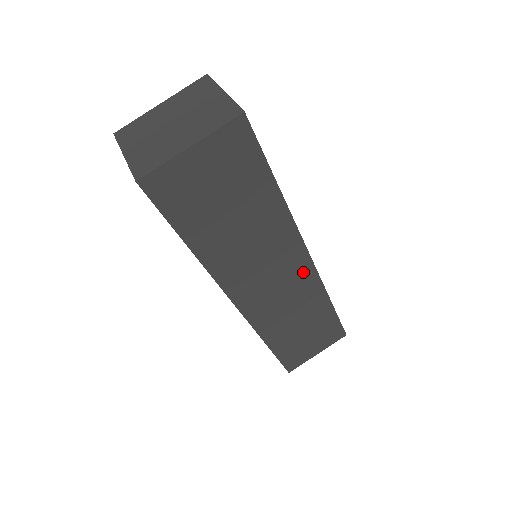
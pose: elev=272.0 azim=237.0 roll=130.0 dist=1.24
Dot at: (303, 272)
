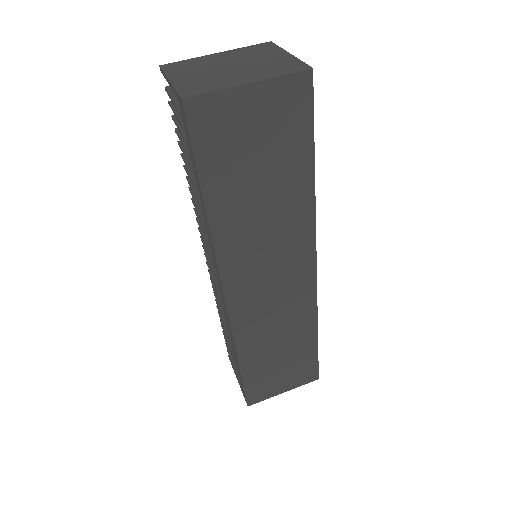
Dot at: (303, 283)
